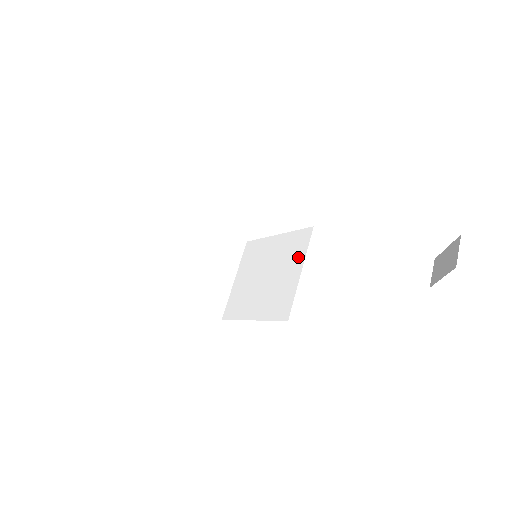
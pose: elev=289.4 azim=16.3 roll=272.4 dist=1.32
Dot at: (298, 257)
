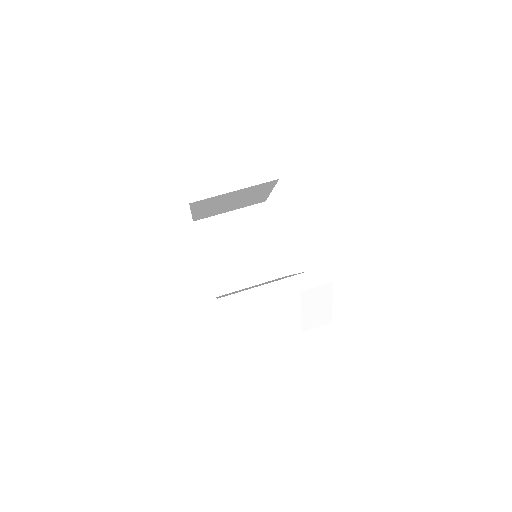
Dot at: occluded
